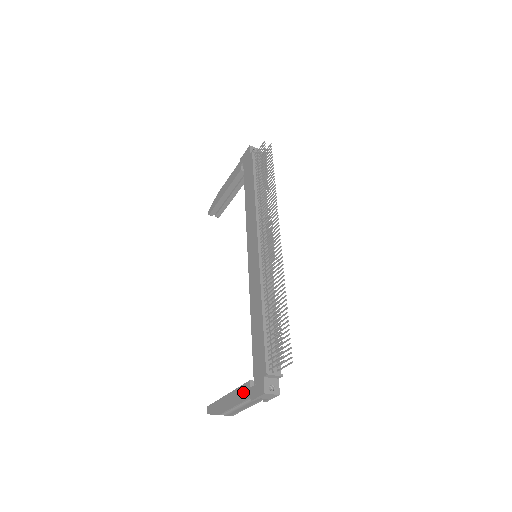
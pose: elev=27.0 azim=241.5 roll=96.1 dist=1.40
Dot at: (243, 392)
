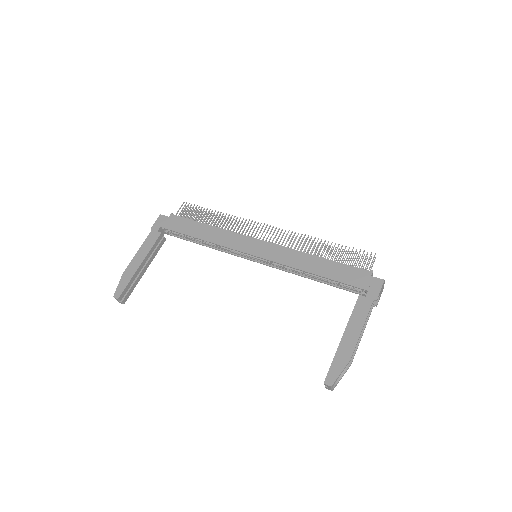
Dot at: (362, 308)
